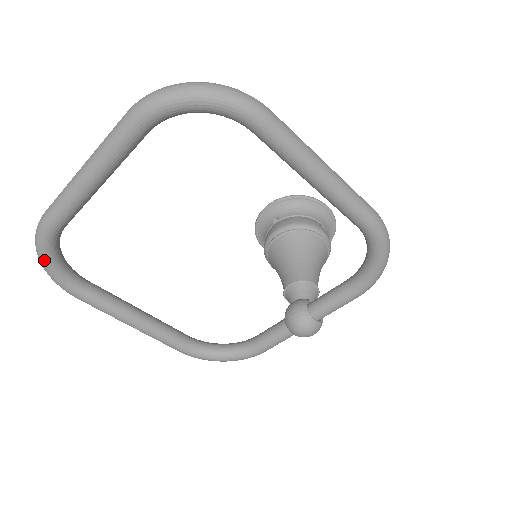
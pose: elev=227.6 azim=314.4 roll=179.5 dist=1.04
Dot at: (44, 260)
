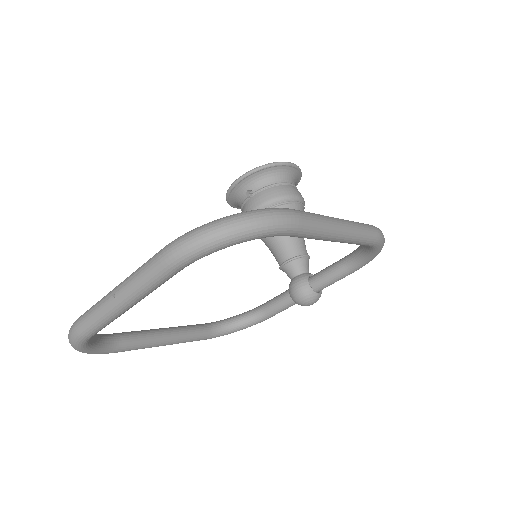
Dot at: (83, 351)
